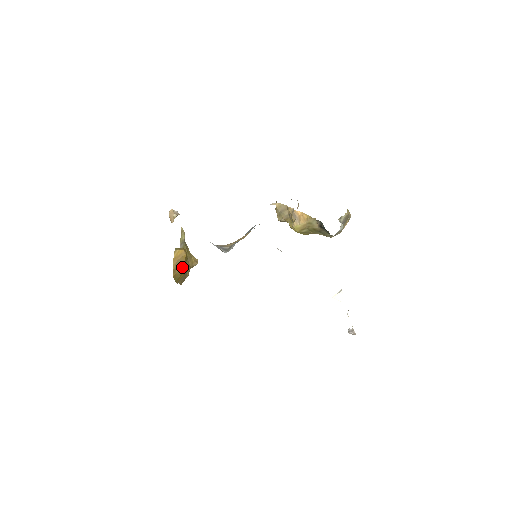
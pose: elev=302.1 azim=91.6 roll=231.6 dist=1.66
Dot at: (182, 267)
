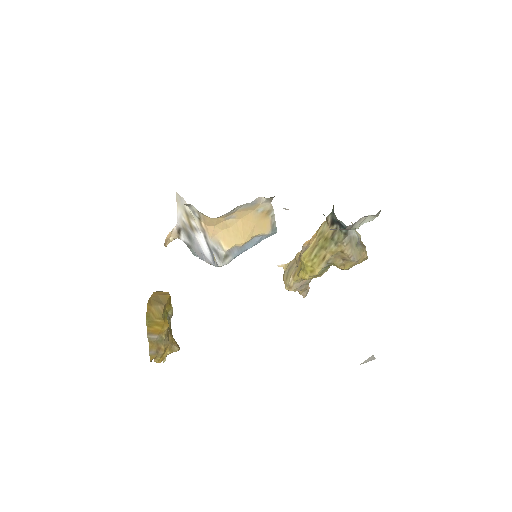
Dot at: (161, 306)
